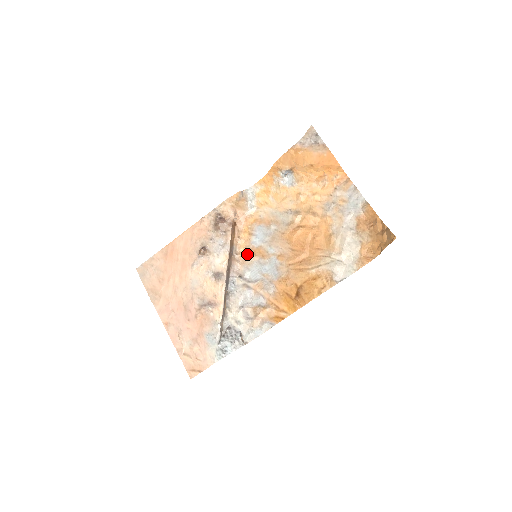
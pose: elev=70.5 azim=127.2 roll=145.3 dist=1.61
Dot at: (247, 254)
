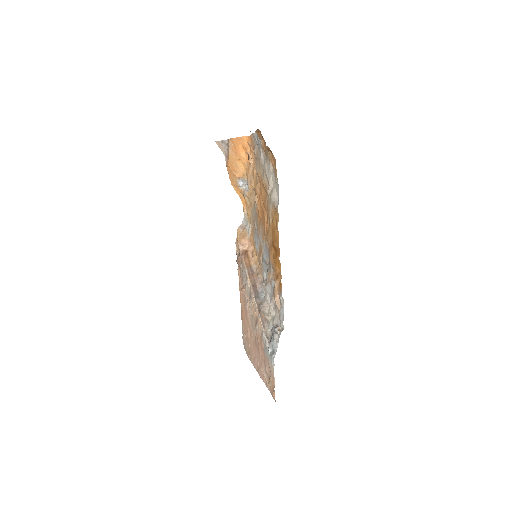
Dot at: (259, 262)
